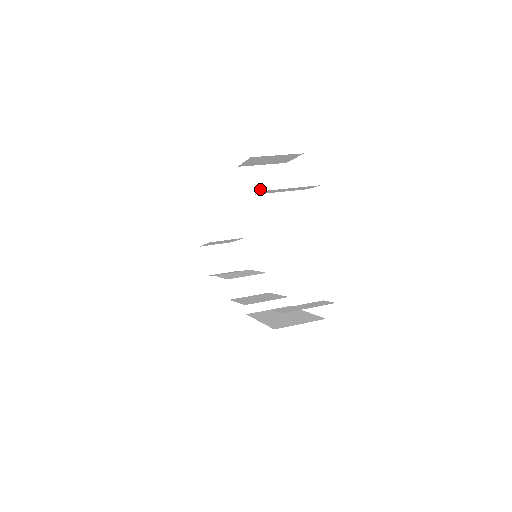
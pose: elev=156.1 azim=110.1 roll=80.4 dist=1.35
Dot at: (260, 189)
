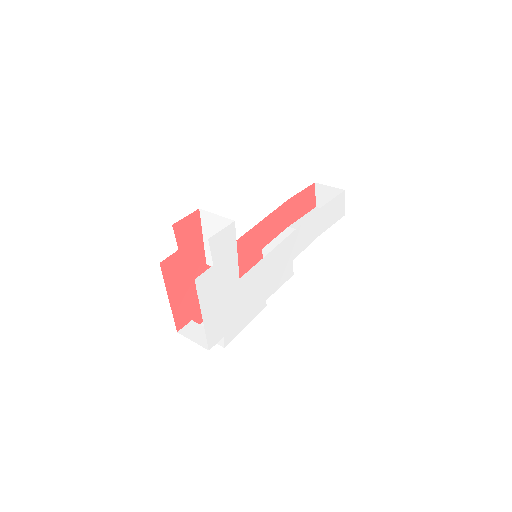
Dot at: (214, 232)
